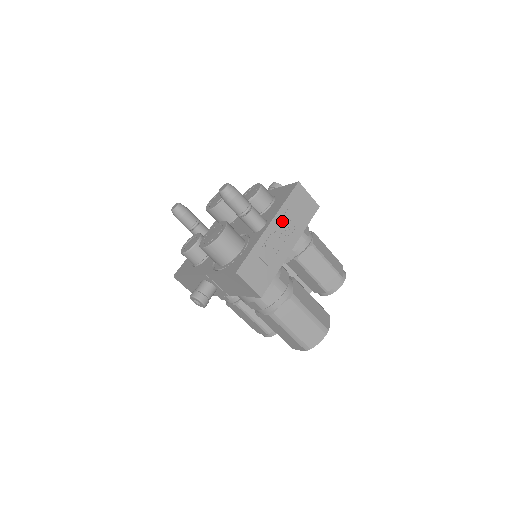
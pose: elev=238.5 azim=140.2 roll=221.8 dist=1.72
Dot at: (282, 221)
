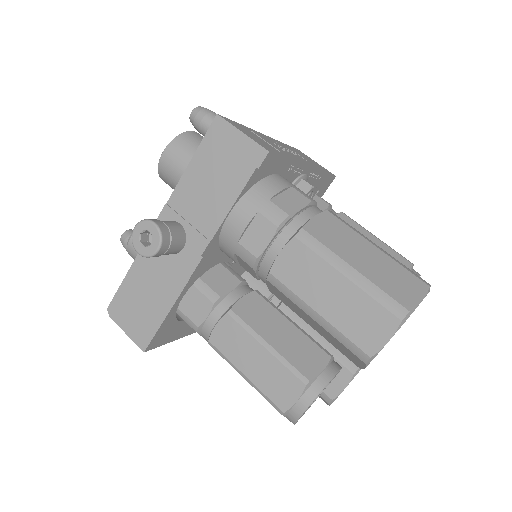
Dot at: (284, 146)
